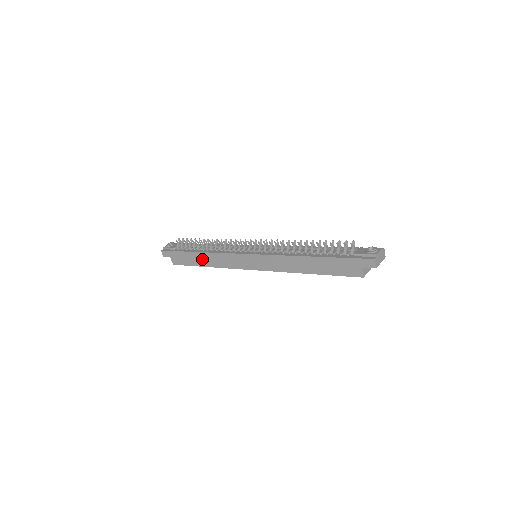
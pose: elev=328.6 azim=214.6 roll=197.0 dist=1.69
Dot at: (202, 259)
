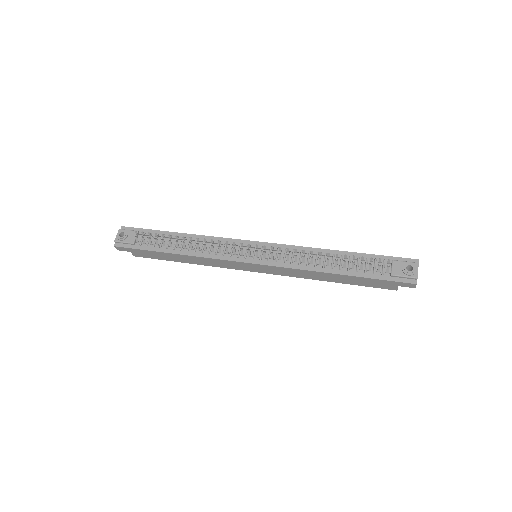
Dot at: (181, 258)
